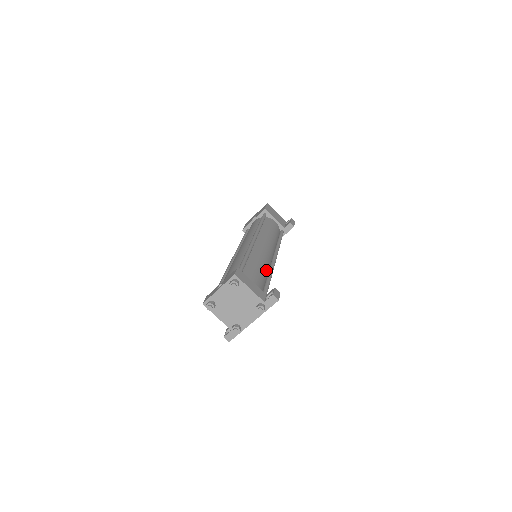
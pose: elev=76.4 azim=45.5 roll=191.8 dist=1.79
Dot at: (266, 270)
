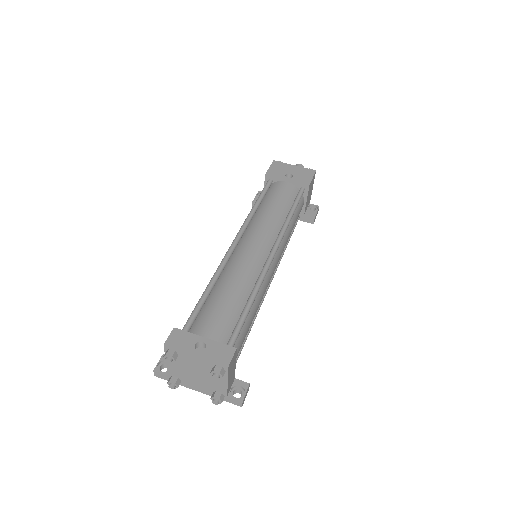
Dot at: occluded
